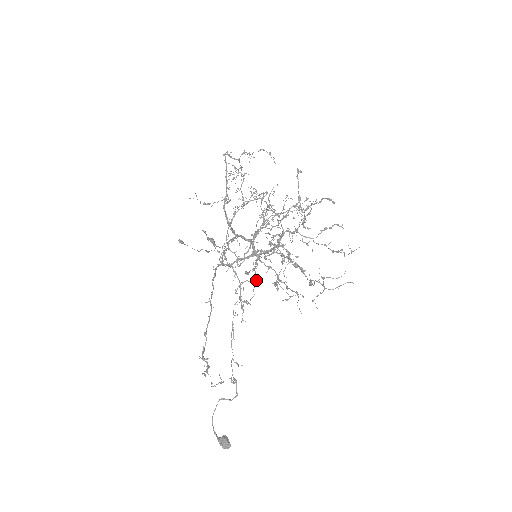
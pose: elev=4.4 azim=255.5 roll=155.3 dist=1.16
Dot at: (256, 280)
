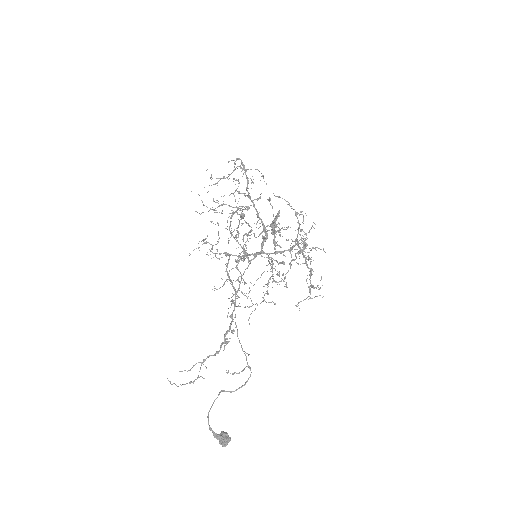
Dot at: occluded
